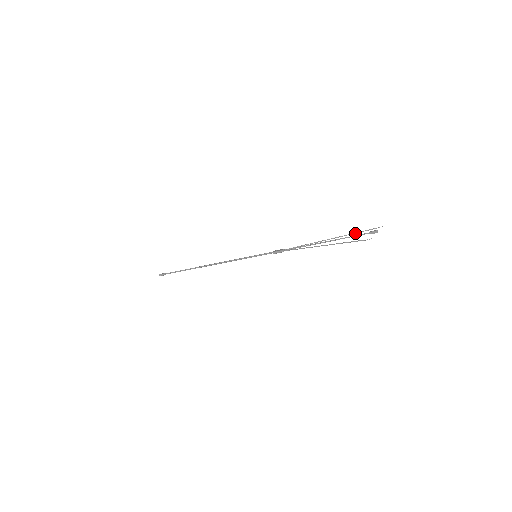
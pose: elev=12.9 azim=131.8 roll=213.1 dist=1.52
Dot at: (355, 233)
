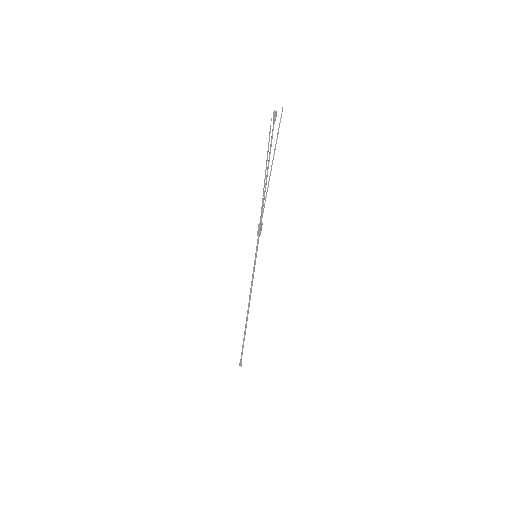
Dot at: (276, 139)
